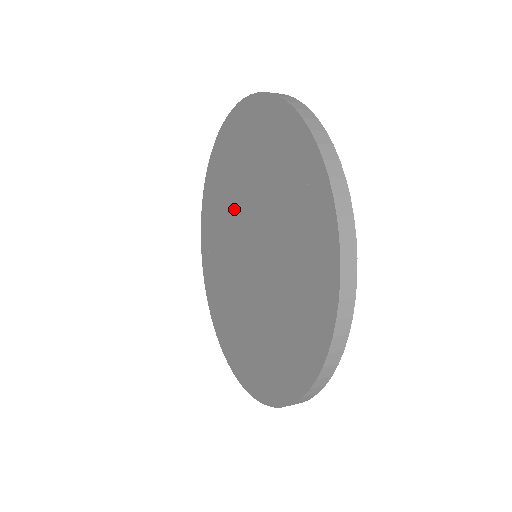
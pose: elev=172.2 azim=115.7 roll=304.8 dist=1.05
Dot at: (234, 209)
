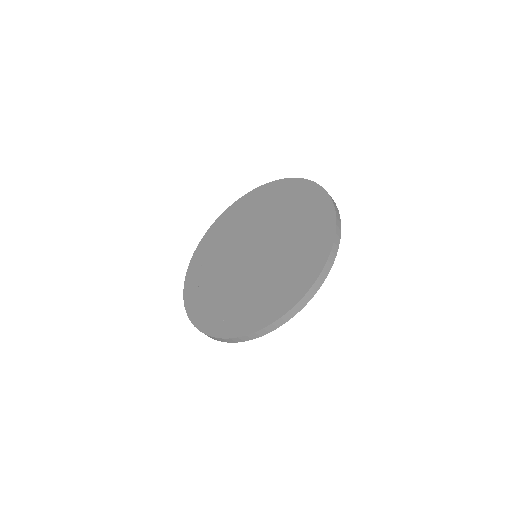
Dot at: (229, 251)
